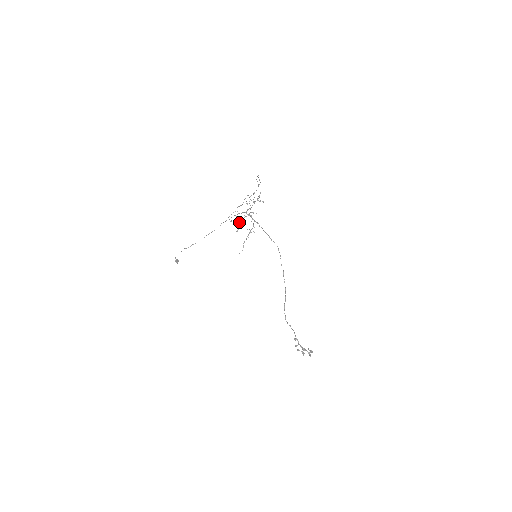
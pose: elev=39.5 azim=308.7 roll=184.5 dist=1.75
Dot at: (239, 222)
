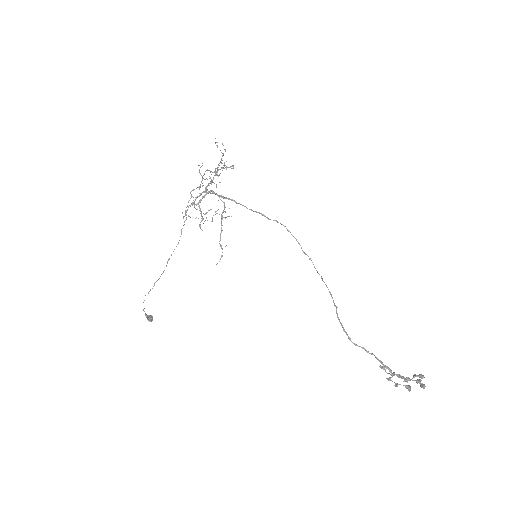
Dot at: (205, 214)
